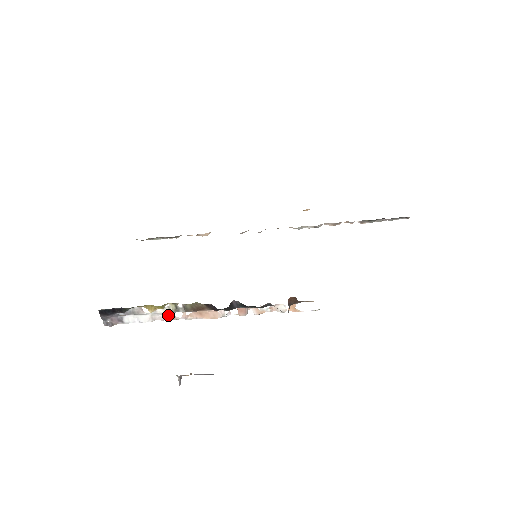
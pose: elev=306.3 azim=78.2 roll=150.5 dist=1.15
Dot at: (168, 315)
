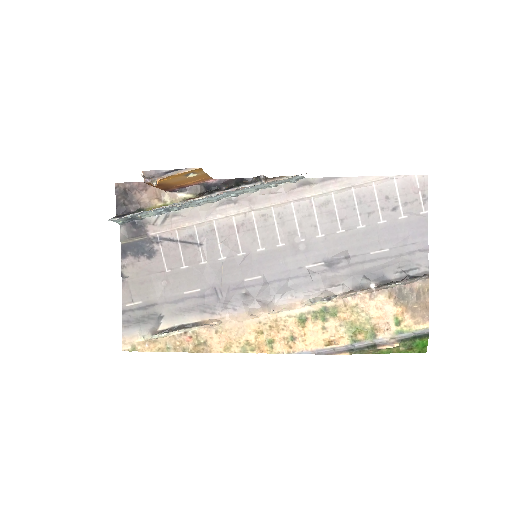
Dot at: (165, 208)
